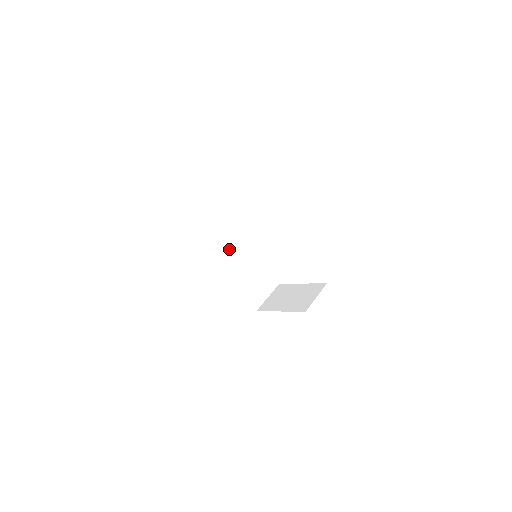
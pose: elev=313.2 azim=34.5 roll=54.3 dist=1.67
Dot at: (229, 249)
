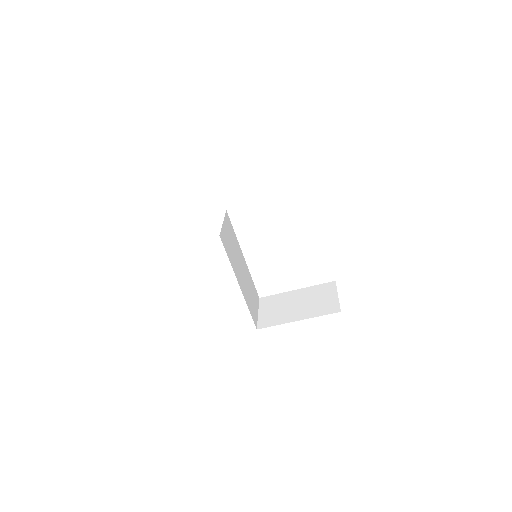
Dot at: (229, 247)
